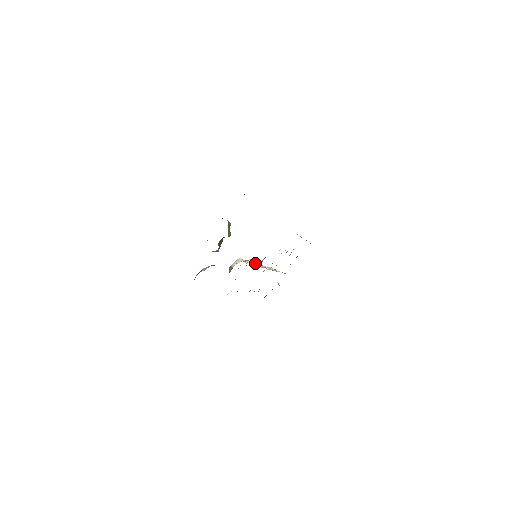
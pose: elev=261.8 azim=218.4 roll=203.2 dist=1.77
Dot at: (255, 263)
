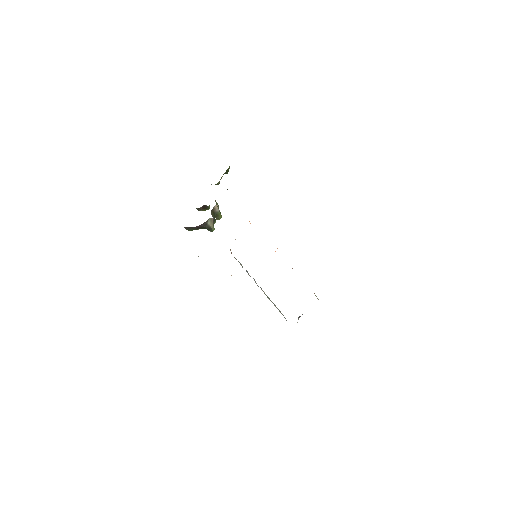
Dot at: occluded
